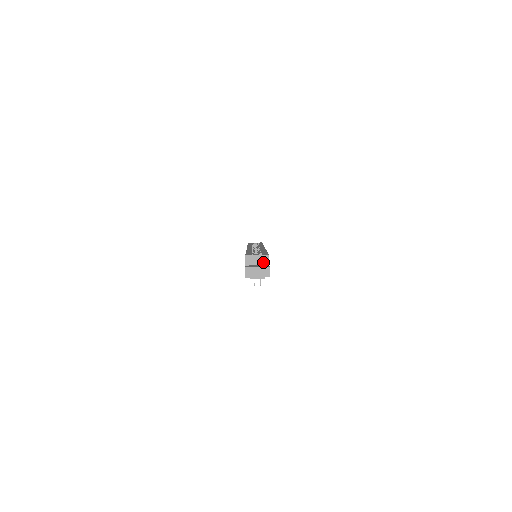
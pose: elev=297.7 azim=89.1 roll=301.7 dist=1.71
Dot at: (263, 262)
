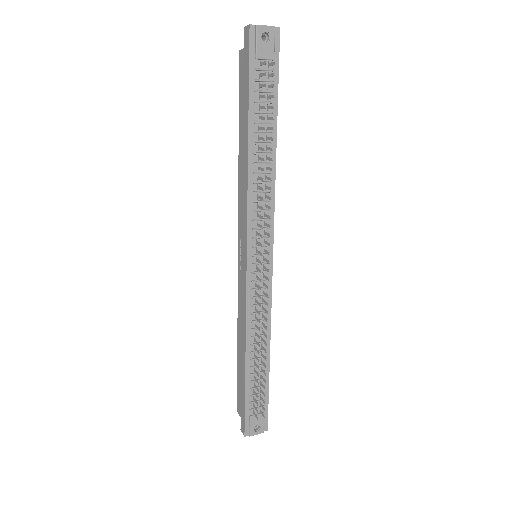
Dot at: occluded
